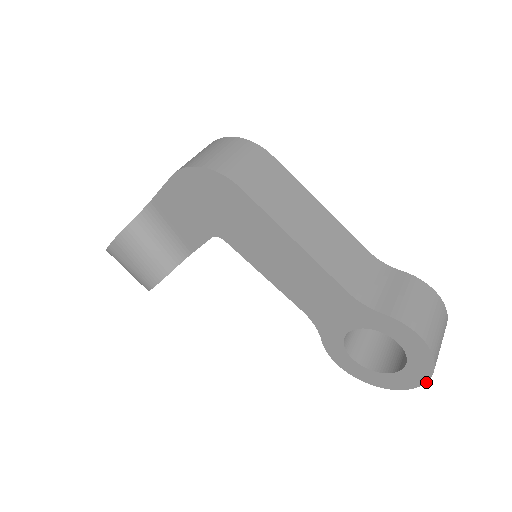
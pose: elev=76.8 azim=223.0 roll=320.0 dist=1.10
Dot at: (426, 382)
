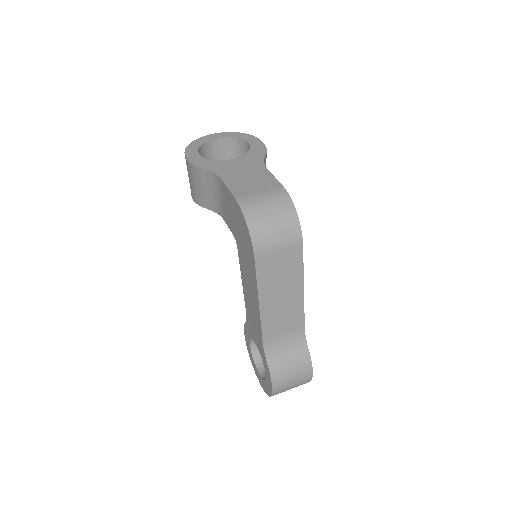
Dot at: (265, 392)
